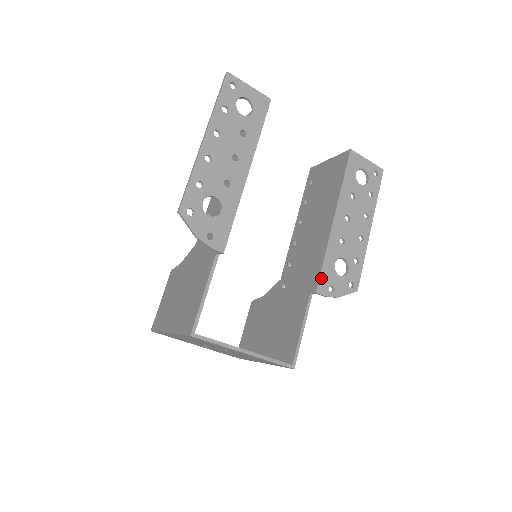
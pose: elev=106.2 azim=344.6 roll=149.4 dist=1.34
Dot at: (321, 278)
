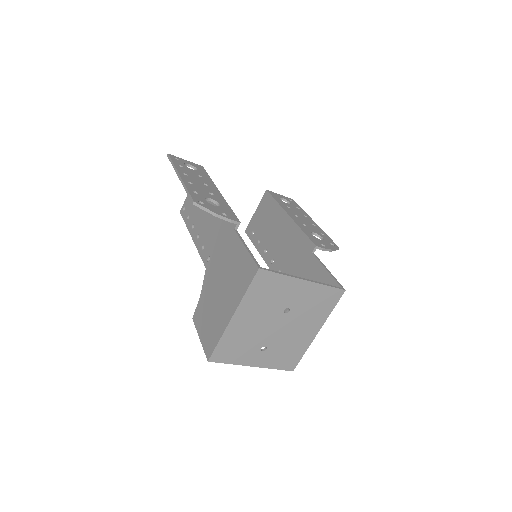
Dot at: (311, 240)
